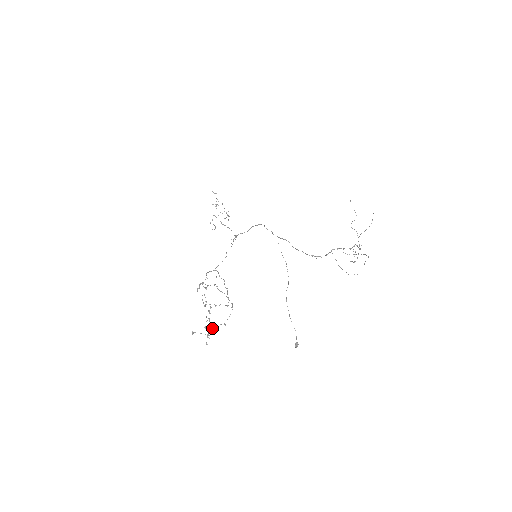
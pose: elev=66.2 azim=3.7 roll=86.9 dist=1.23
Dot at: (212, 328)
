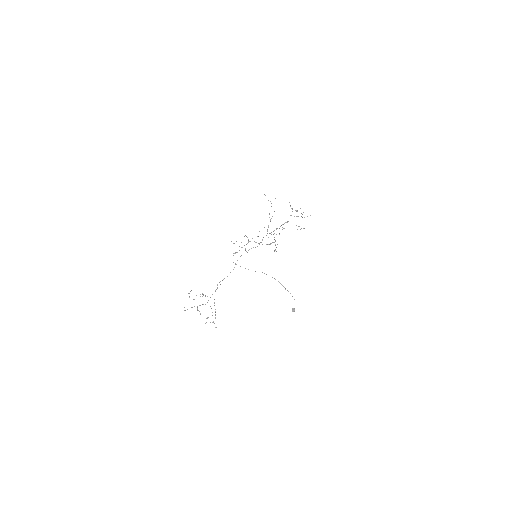
Dot at: occluded
